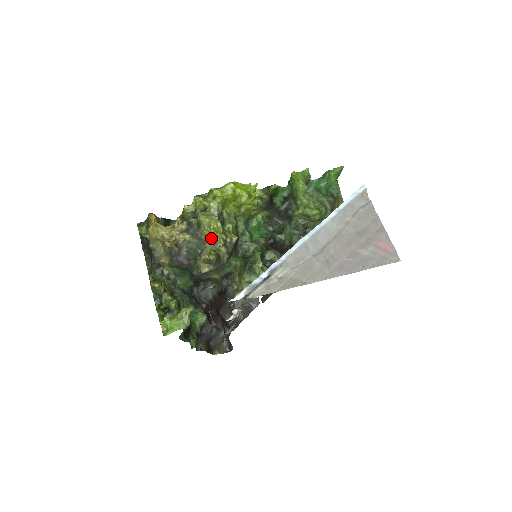
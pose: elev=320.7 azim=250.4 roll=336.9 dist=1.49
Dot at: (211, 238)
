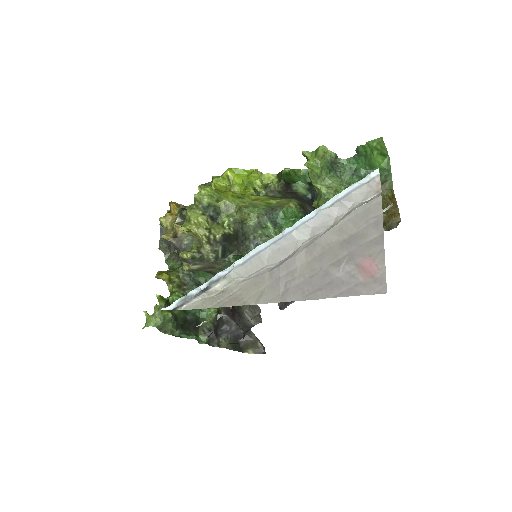
Dot at: (194, 234)
